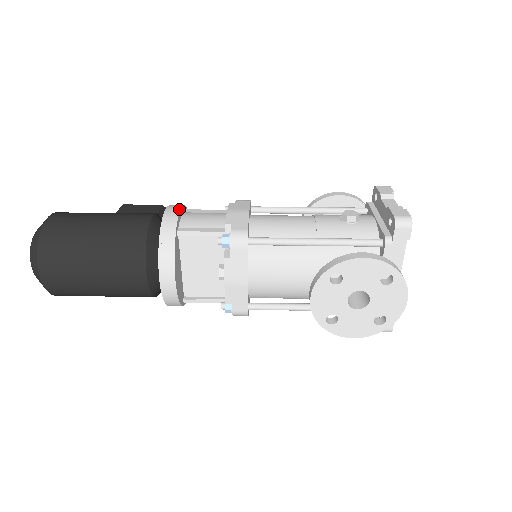
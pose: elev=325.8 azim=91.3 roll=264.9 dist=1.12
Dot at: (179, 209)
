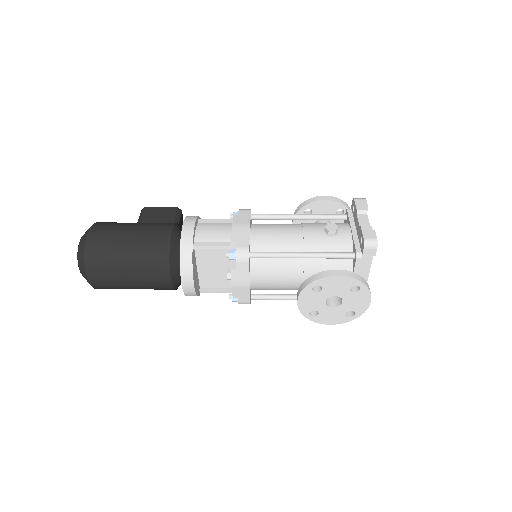
Dot at: (194, 225)
